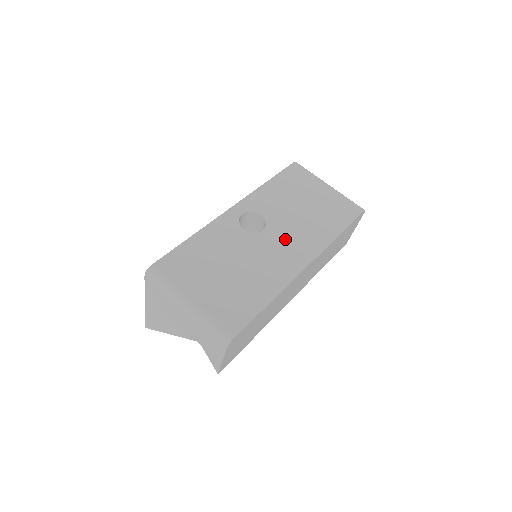
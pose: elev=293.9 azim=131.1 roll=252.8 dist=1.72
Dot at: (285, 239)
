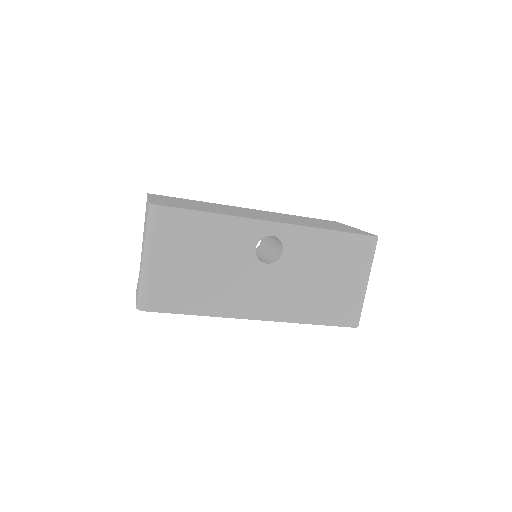
Dot at: (271, 287)
